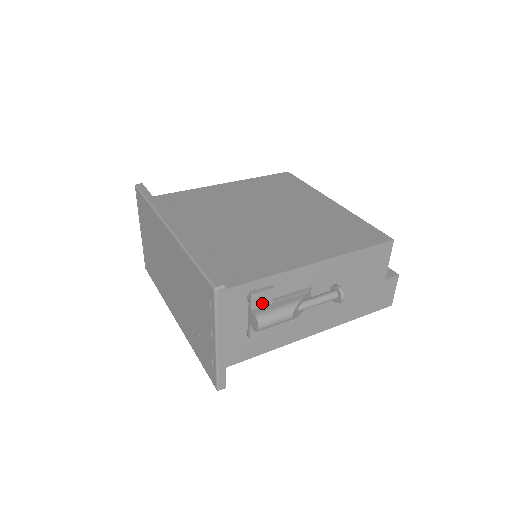
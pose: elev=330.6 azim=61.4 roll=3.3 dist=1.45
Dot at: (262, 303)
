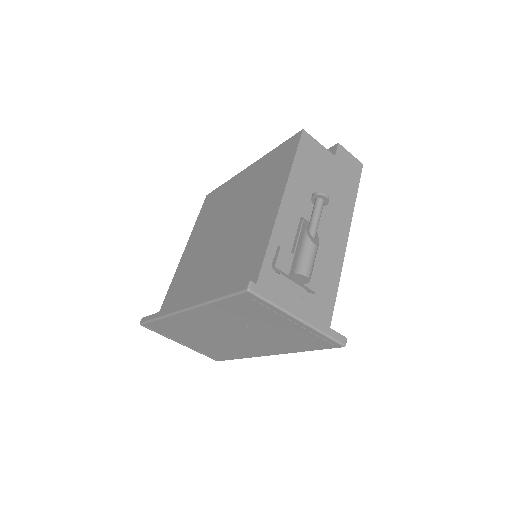
Dot at: (288, 263)
